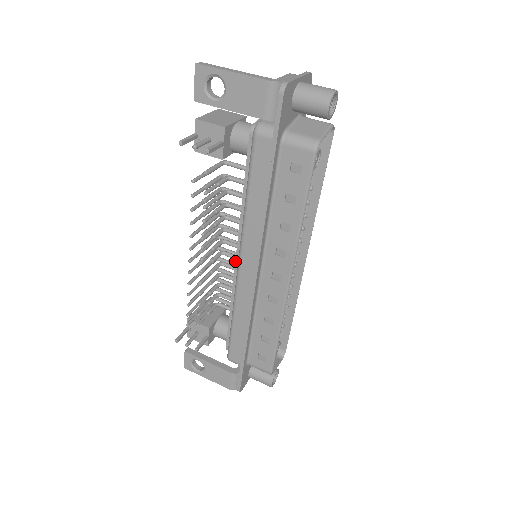
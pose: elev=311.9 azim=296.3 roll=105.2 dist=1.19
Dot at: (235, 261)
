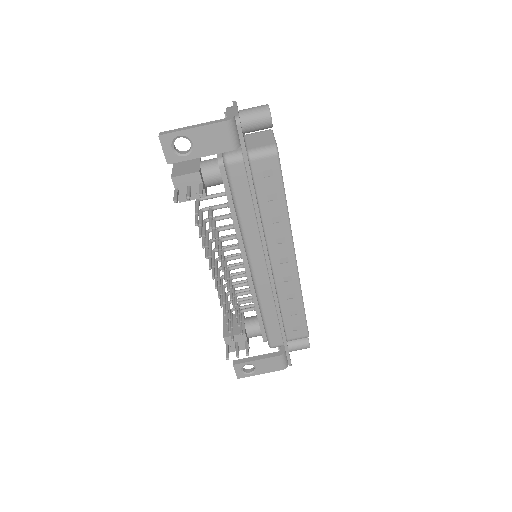
Dot at: (245, 269)
